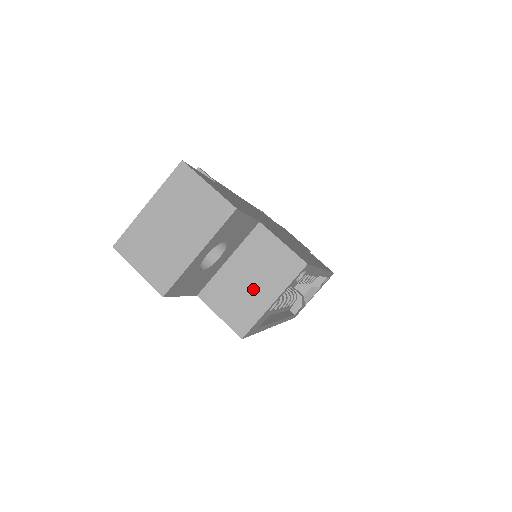
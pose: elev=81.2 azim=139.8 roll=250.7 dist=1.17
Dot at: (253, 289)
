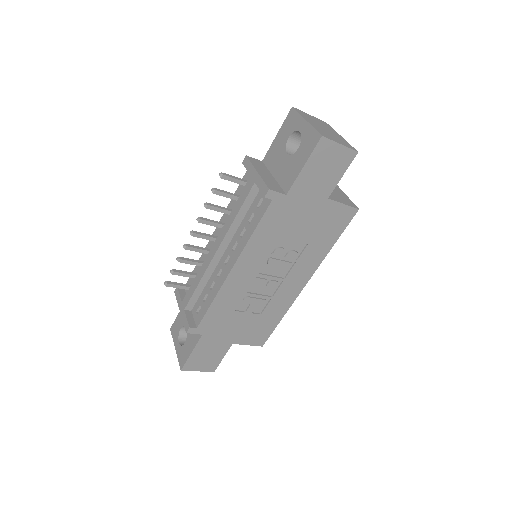
Dot at: (334, 190)
